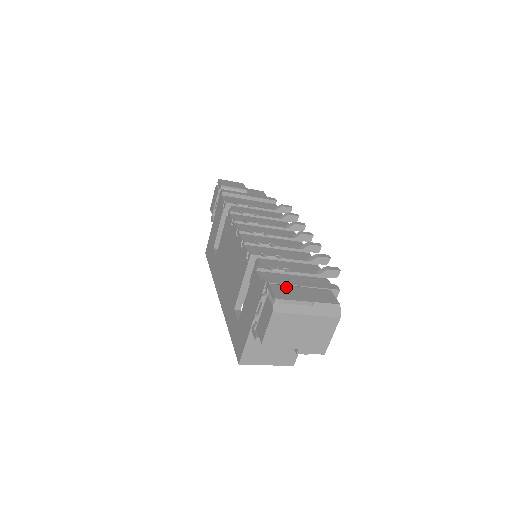
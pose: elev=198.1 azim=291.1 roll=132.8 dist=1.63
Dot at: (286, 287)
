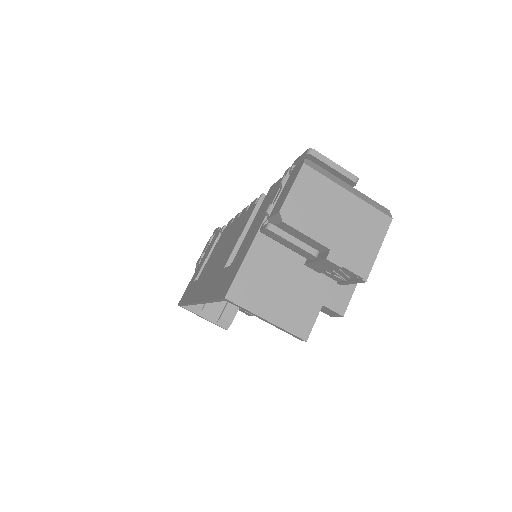
Dot at: occluded
